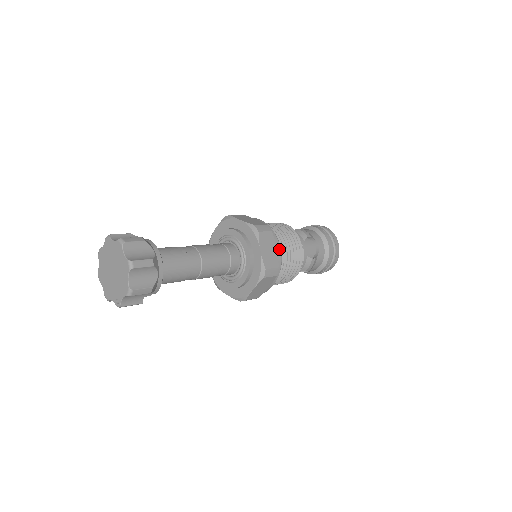
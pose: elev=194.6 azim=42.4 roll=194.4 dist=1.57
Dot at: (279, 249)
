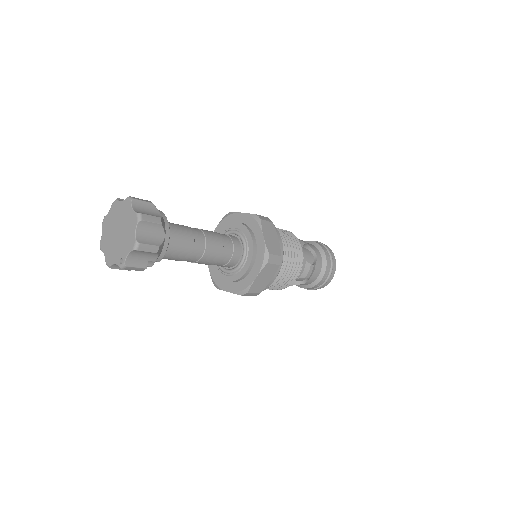
Dot at: (281, 240)
